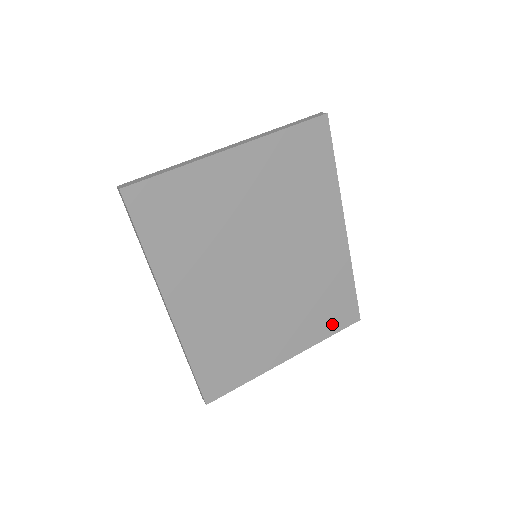
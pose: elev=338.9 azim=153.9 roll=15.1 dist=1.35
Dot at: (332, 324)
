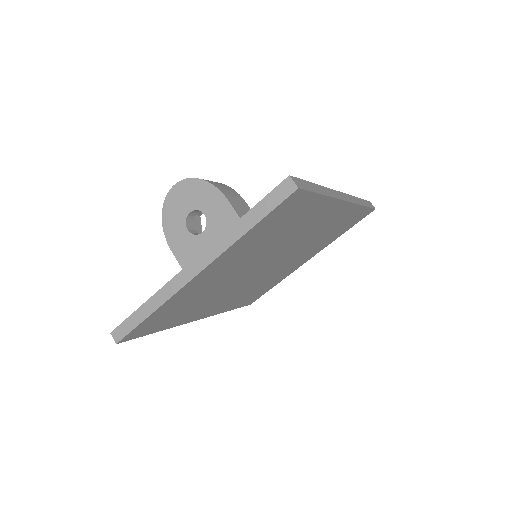
Dot at: (346, 229)
